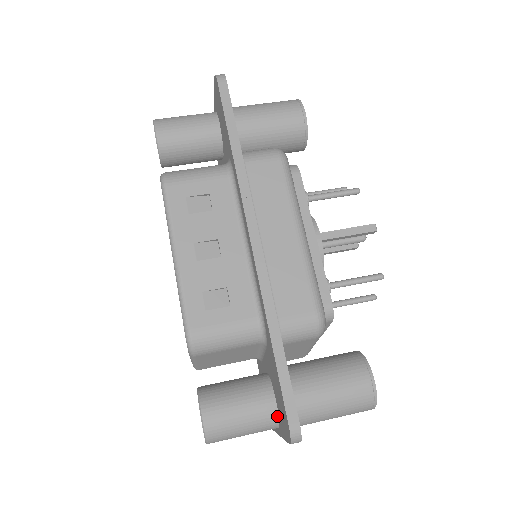
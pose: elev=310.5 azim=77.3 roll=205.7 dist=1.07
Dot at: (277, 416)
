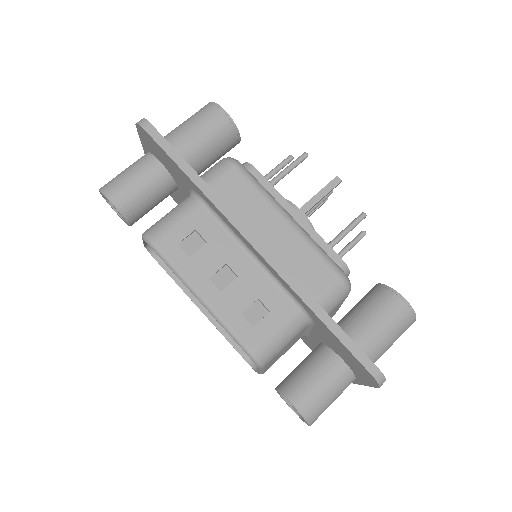
Dot at: (351, 372)
